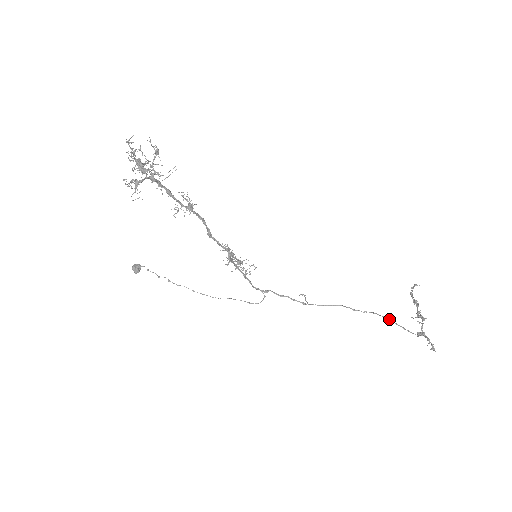
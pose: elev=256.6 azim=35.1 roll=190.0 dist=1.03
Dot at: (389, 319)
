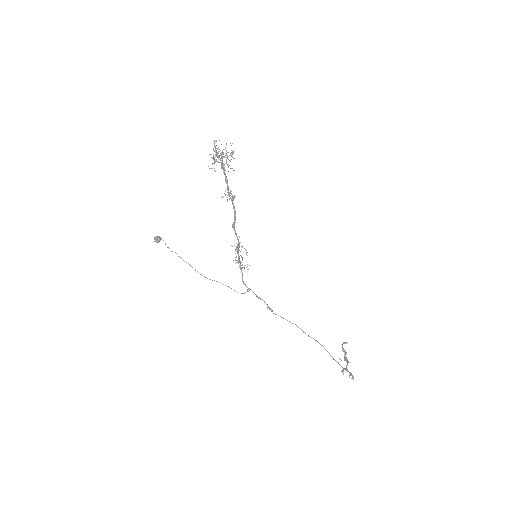
Dot at: occluded
